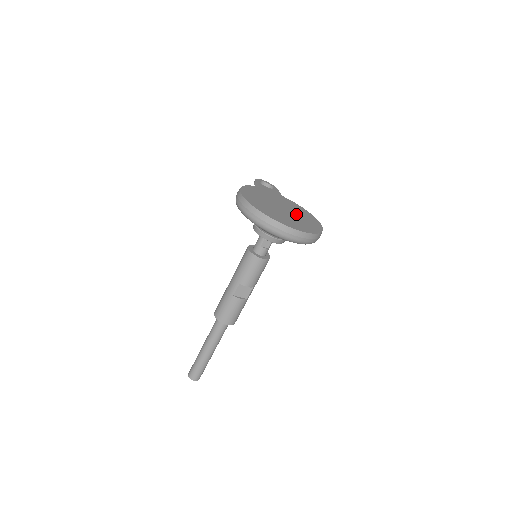
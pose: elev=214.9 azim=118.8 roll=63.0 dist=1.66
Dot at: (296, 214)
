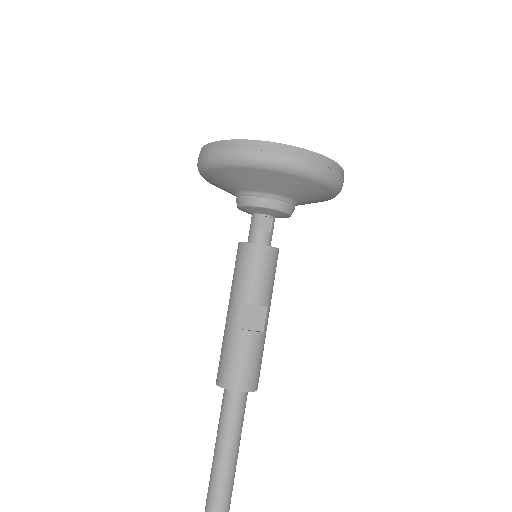
Dot at: occluded
